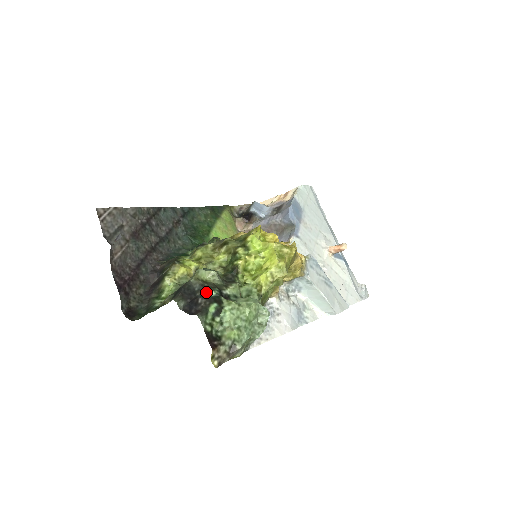
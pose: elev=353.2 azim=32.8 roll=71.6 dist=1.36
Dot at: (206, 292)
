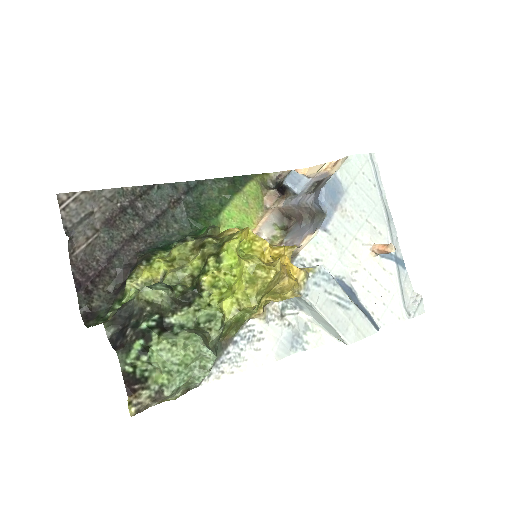
Dot at: (140, 321)
